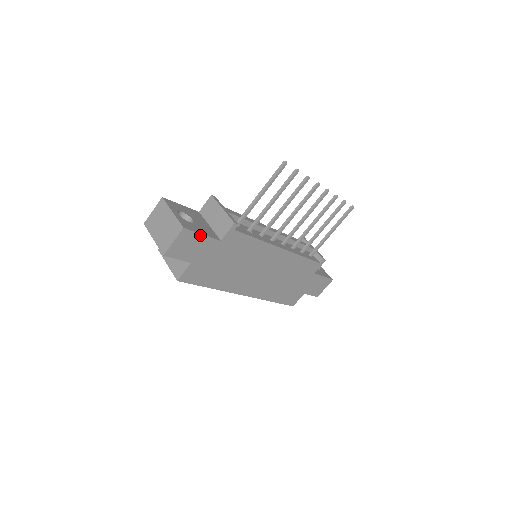
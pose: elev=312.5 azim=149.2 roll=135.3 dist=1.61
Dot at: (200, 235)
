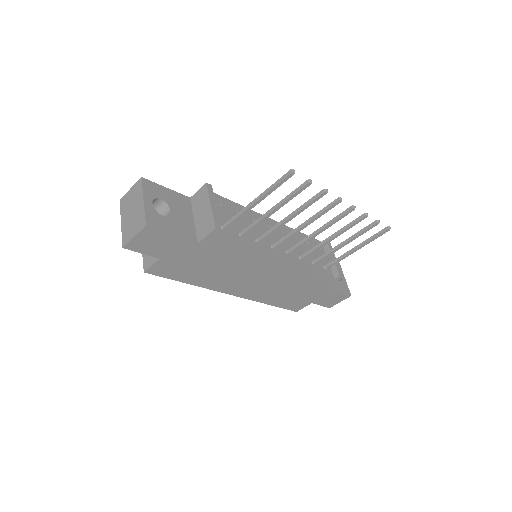
Dot at: (169, 234)
